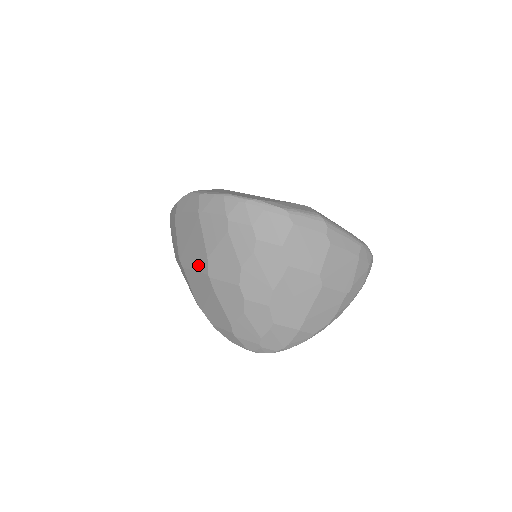
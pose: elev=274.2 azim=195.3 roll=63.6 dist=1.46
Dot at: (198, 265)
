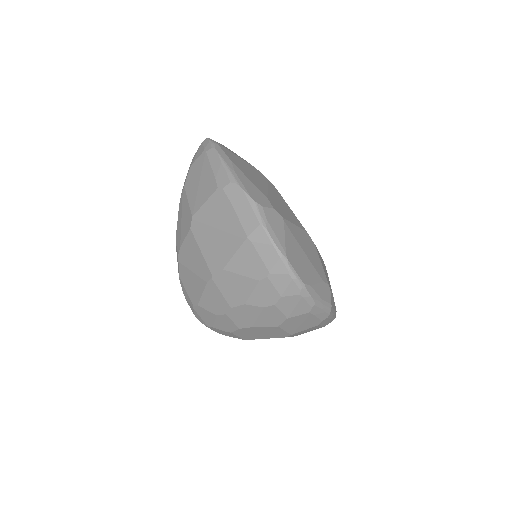
Dot at: (209, 256)
